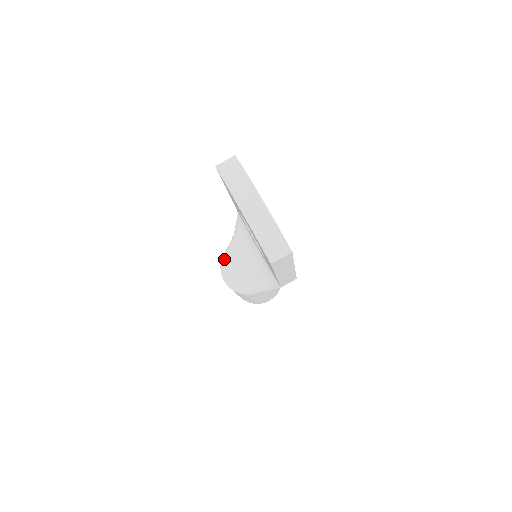
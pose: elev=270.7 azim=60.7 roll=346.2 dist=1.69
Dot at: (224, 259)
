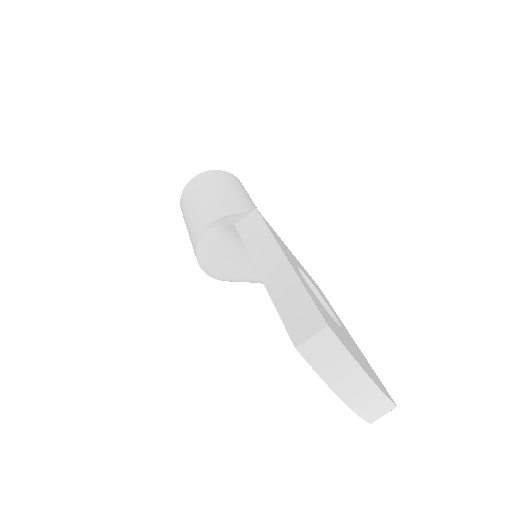
Dot at: (203, 253)
